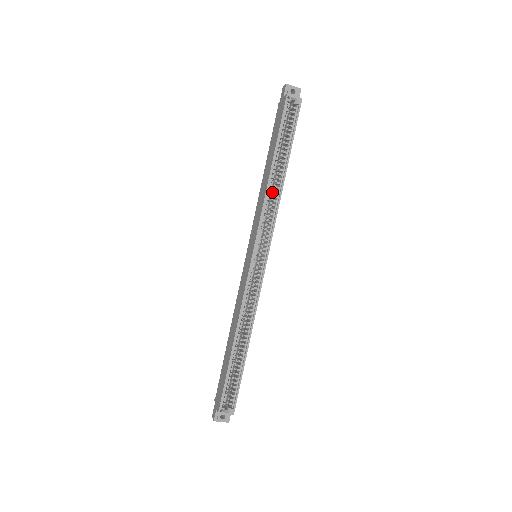
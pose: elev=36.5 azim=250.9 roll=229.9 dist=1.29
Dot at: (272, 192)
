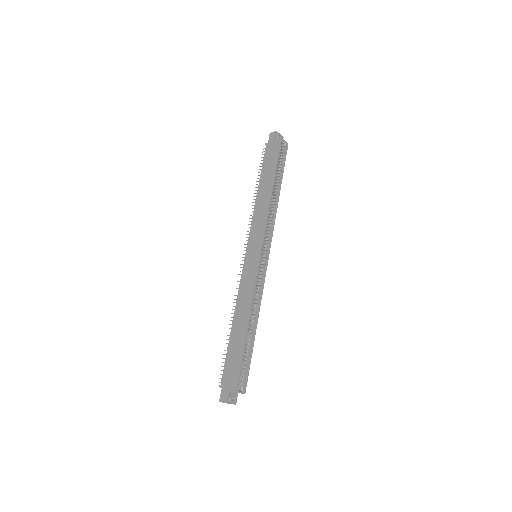
Dot at: occluded
